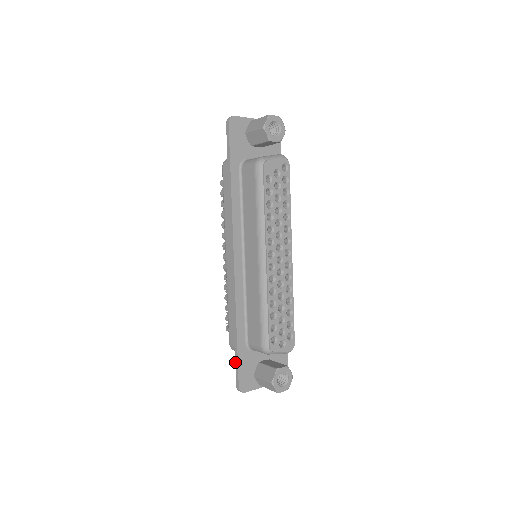
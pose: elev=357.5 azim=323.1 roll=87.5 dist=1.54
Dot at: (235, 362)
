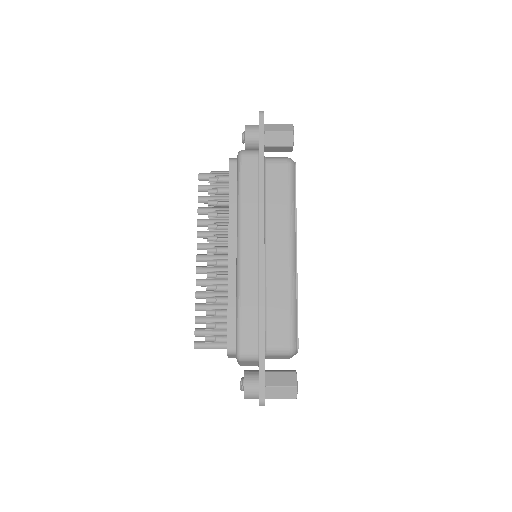
Dot at: (259, 368)
